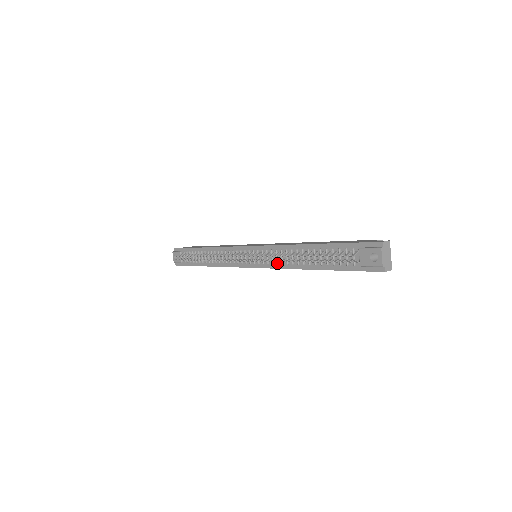
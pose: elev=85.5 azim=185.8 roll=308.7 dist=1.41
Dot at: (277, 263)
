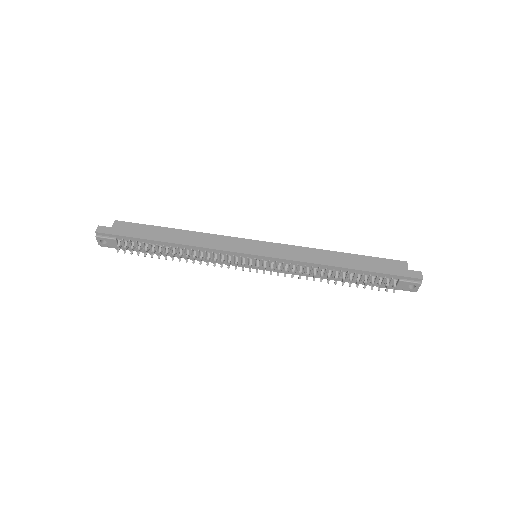
Dot at: (297, 273)
